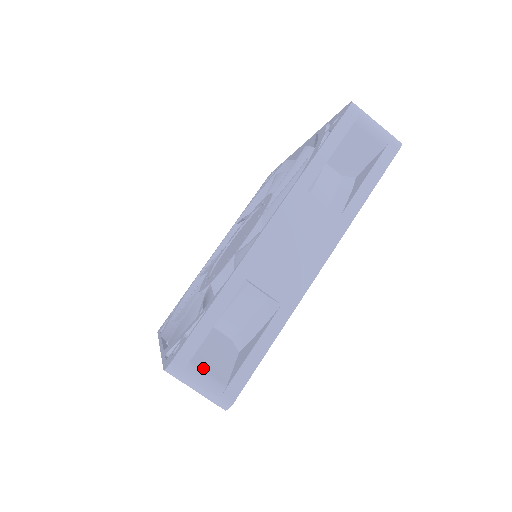
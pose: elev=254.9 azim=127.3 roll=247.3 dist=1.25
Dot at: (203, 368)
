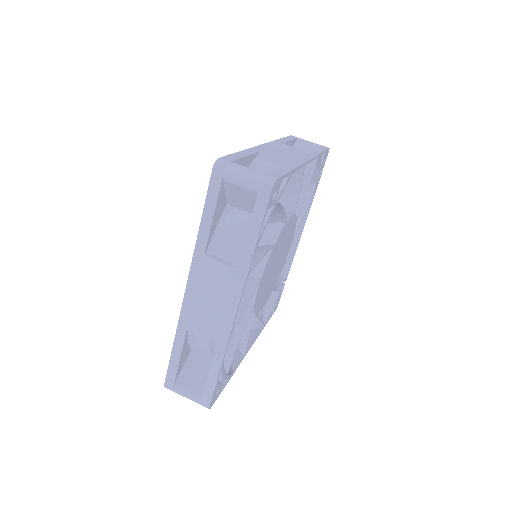
Dot at: occluded
